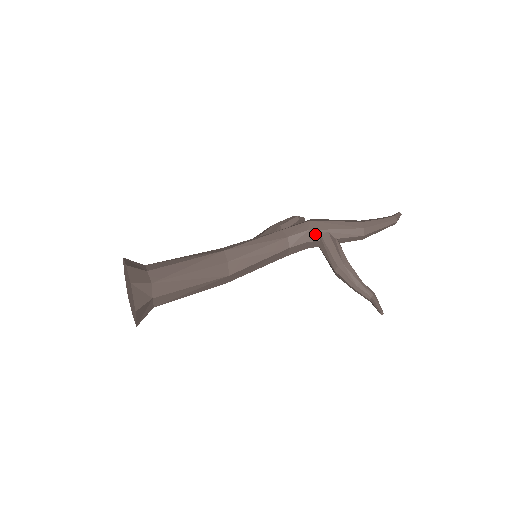
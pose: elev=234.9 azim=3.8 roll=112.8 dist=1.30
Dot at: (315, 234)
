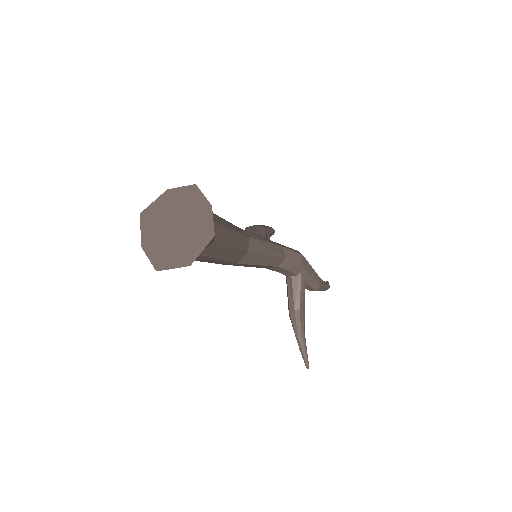
Dot at: (299, 269)
